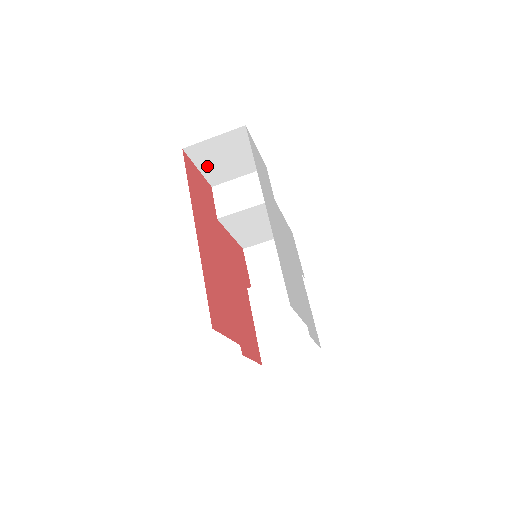
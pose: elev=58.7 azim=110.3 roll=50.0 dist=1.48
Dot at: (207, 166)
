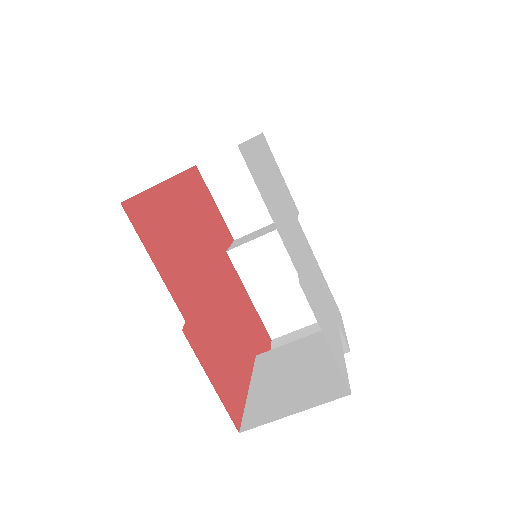
Dot at: (226, 200)
